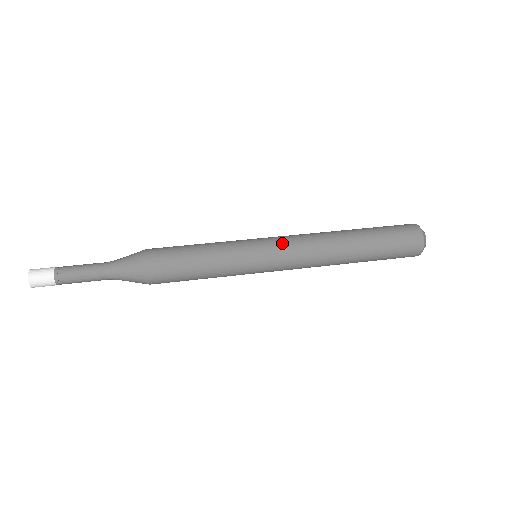
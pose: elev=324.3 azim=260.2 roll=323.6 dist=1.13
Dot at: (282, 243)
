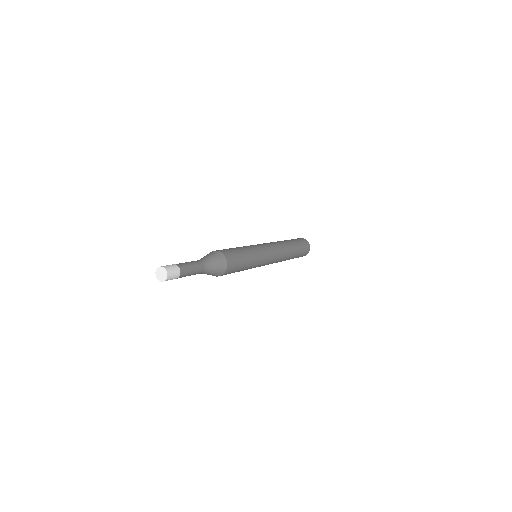
Dot at: (269, 245)
